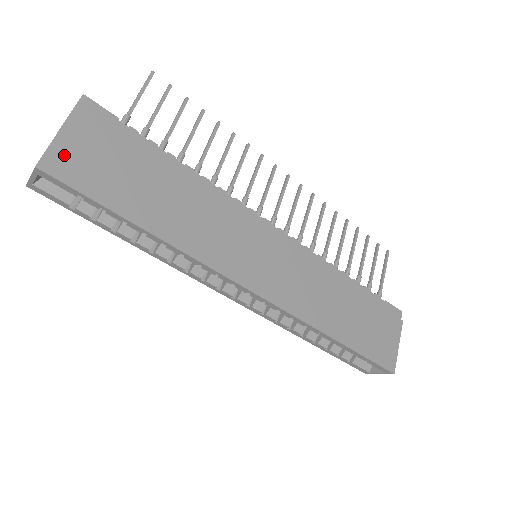
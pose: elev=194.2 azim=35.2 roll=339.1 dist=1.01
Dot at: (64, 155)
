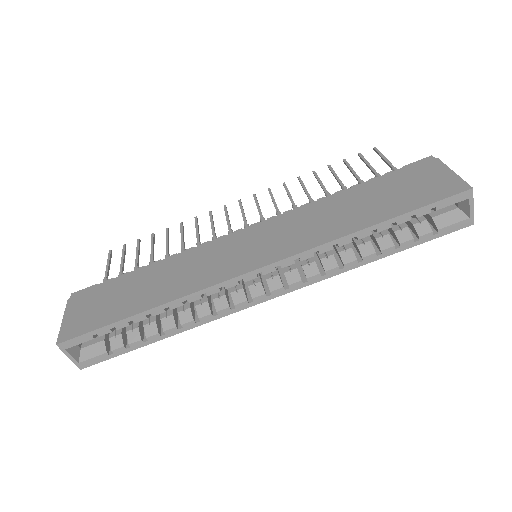
Dot at: (71, 325)
